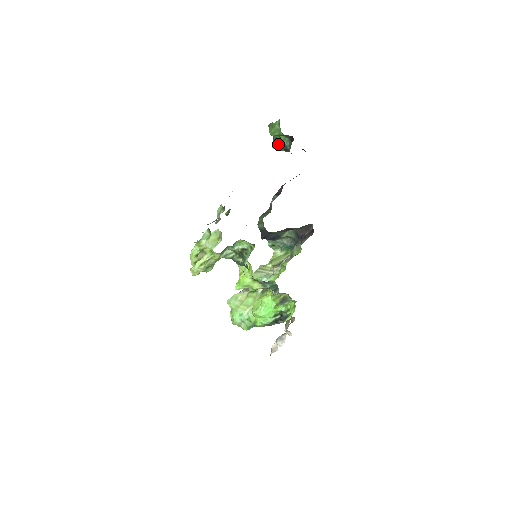
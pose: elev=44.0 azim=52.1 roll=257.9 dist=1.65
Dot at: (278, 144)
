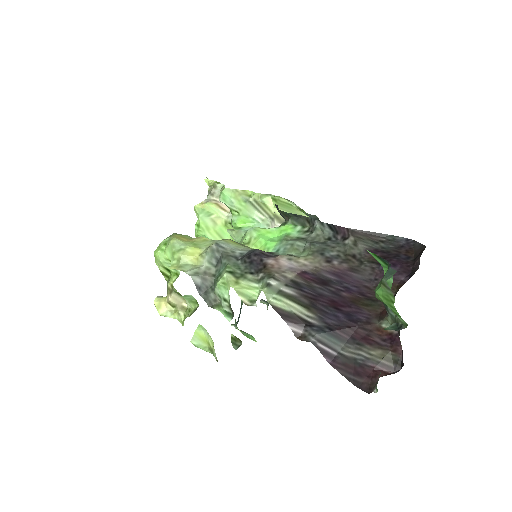
Dot at: (381, 263)
